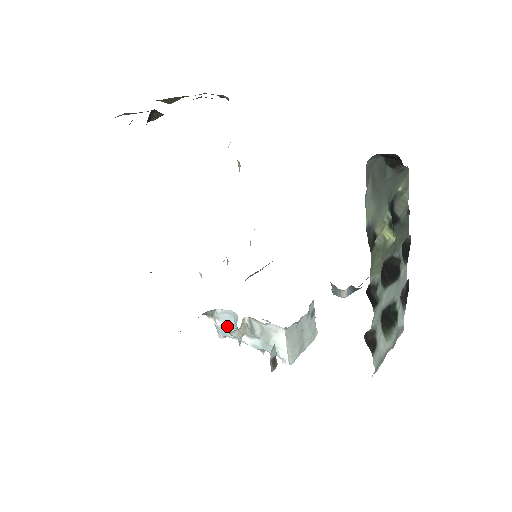
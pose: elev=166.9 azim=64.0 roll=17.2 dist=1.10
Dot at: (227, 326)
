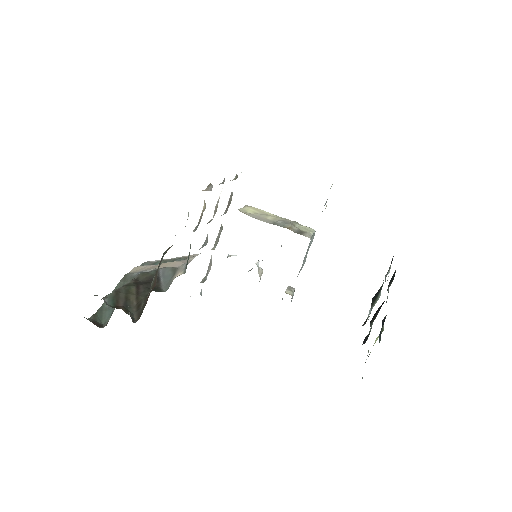
Dot at: occluded
